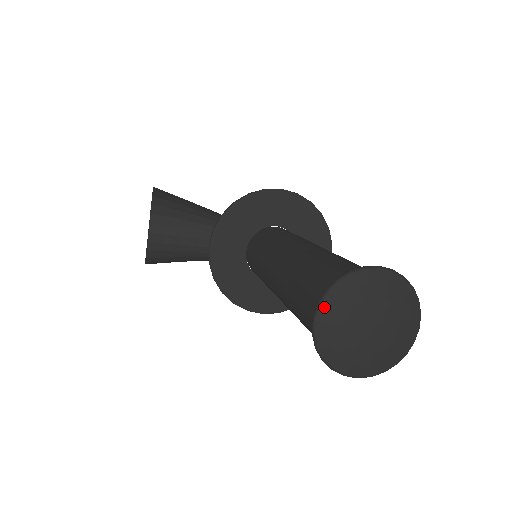
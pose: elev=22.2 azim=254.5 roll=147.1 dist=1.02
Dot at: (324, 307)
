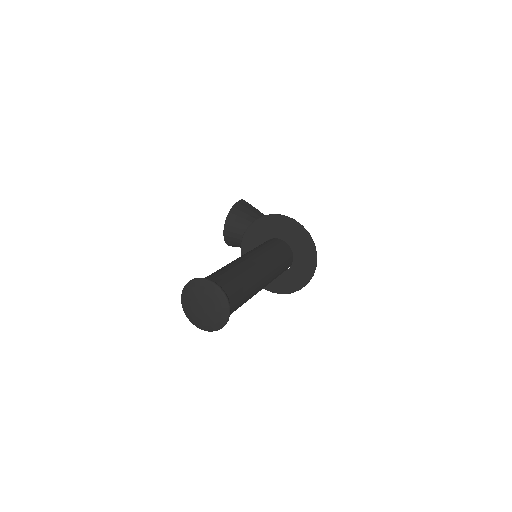
Dot at: (183, 292)
